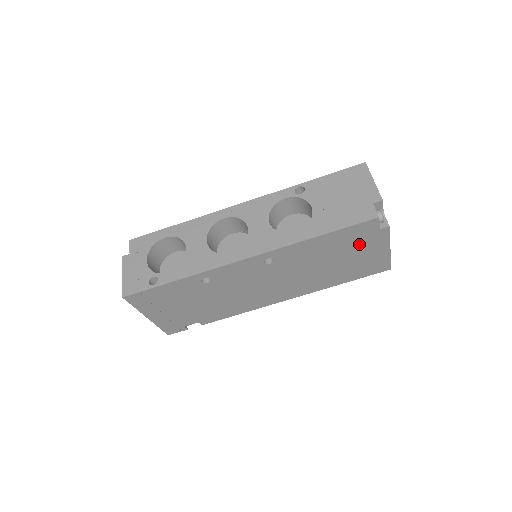
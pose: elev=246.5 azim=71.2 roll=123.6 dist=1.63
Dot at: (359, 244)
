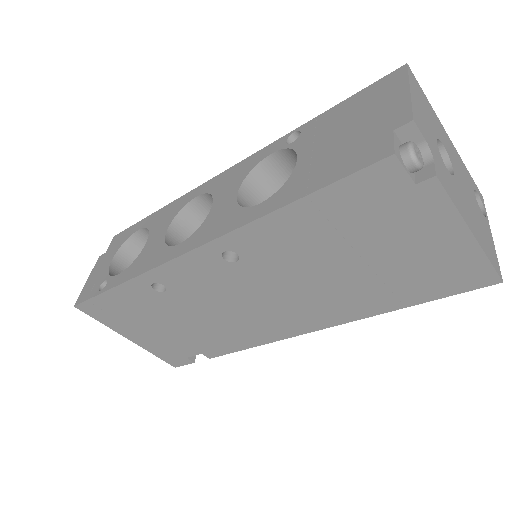
Dot at: (387, 222)
